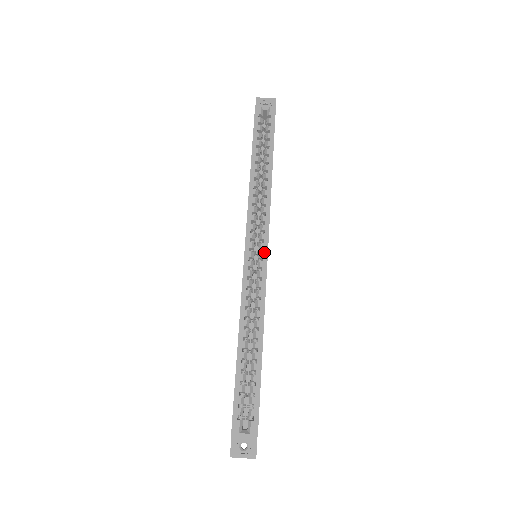
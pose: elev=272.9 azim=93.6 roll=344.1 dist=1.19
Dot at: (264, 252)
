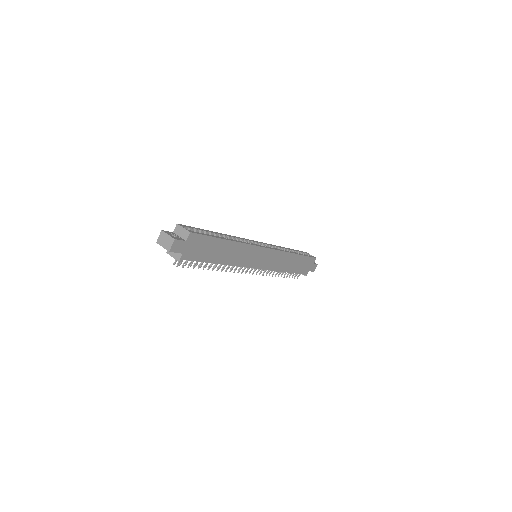
Dot at: (265, 247)
